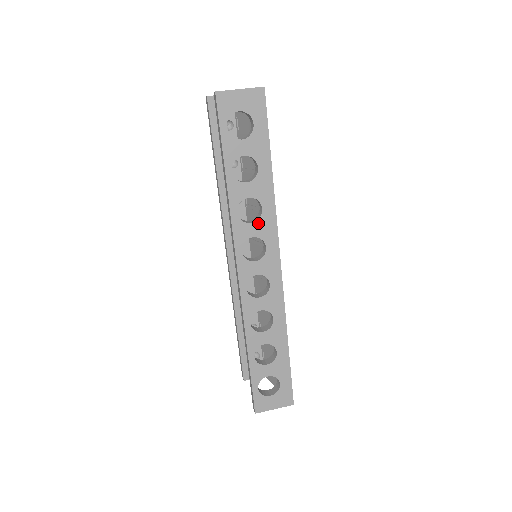
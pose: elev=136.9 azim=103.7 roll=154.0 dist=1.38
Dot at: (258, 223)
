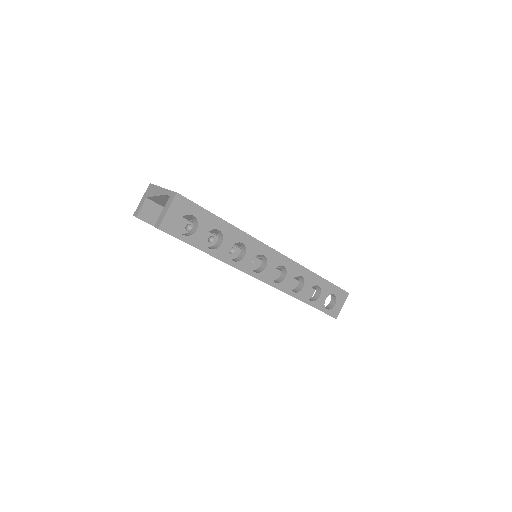
Dot at: (248, 251)
